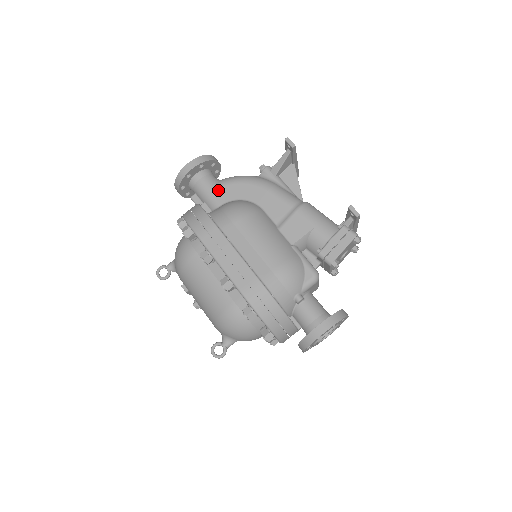
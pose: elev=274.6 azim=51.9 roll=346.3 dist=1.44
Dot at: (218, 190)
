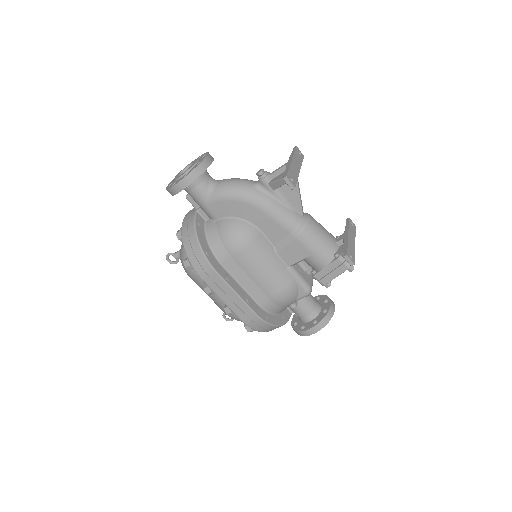
Dot at: (213, 204)
